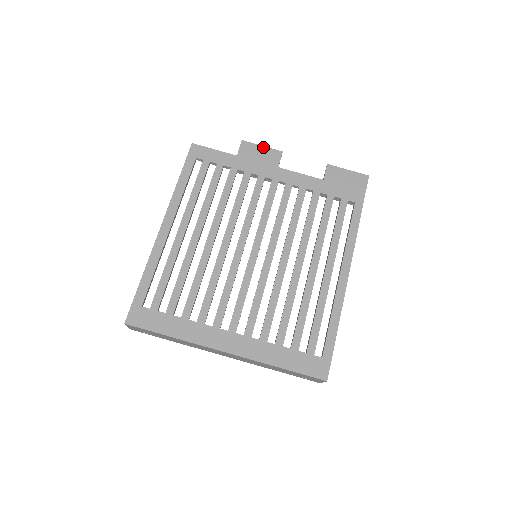
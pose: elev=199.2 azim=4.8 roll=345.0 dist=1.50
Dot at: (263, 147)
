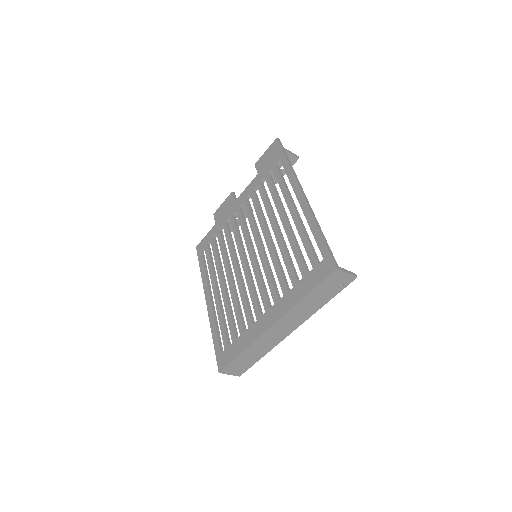
Dot at: (223, 203)
